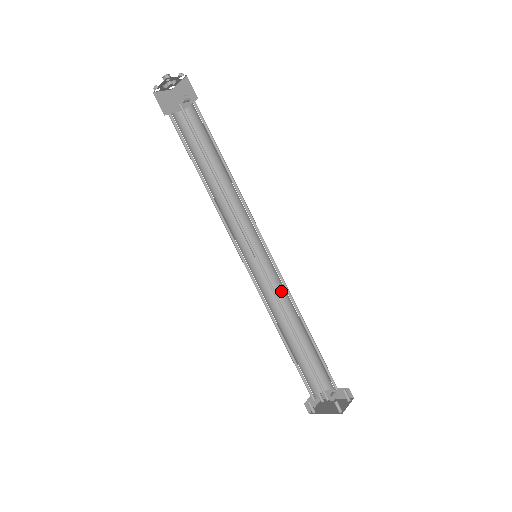
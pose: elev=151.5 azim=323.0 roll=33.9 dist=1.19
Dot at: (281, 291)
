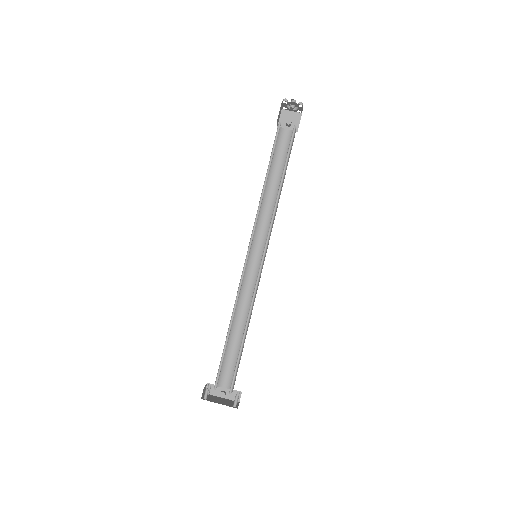
Dot at: (247, 292)
